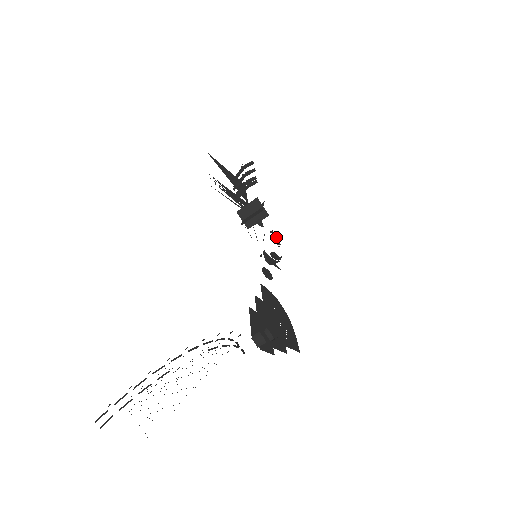
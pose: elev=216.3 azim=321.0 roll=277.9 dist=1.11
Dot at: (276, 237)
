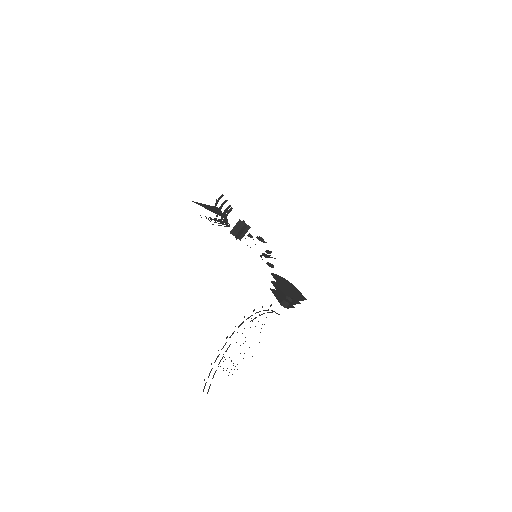
Dot at: (261, 239)
